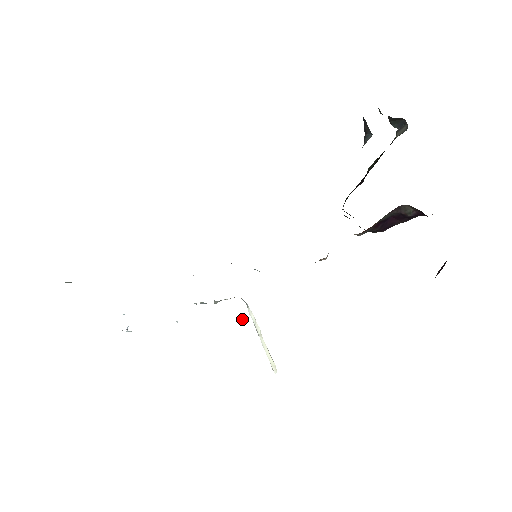
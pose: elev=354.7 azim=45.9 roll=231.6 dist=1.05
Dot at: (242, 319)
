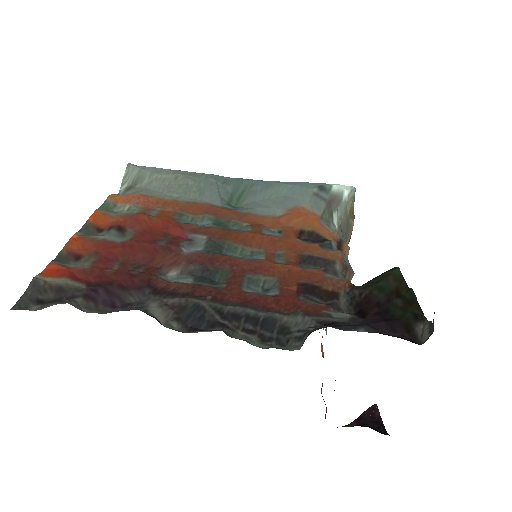
Dot at: occluded
